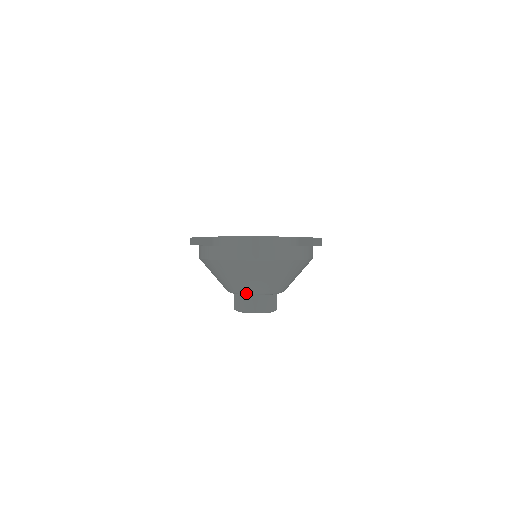
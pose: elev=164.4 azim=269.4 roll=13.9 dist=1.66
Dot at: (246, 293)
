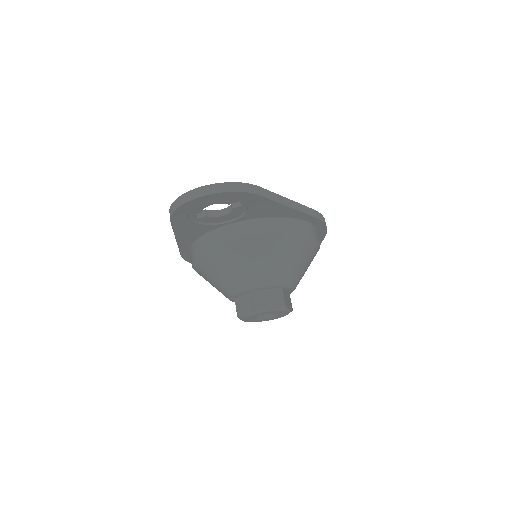
Dot at: (241, 289)
